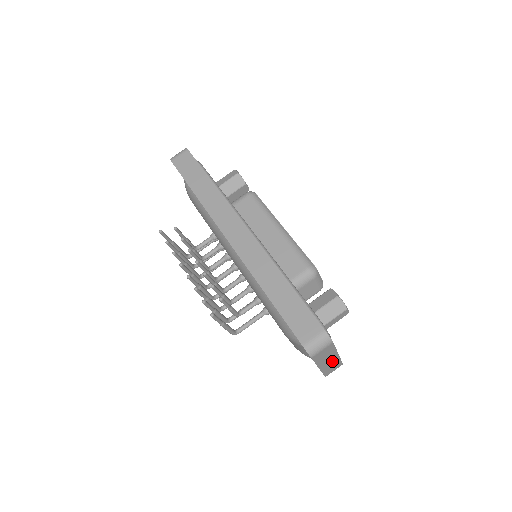
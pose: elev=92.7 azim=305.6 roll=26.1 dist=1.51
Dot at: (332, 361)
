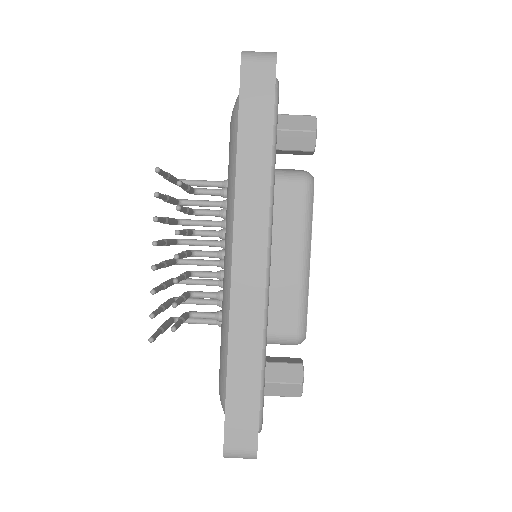
Dot at: occluded
